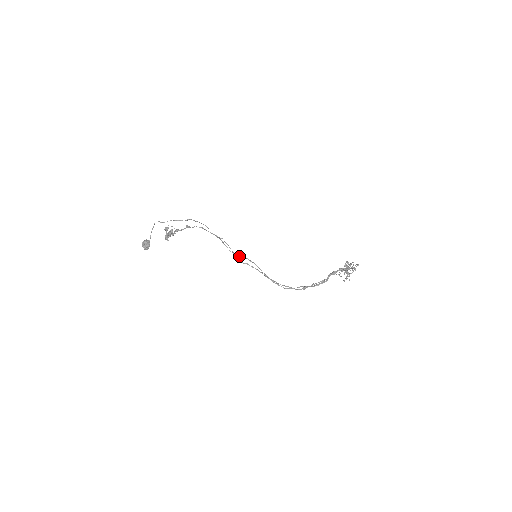
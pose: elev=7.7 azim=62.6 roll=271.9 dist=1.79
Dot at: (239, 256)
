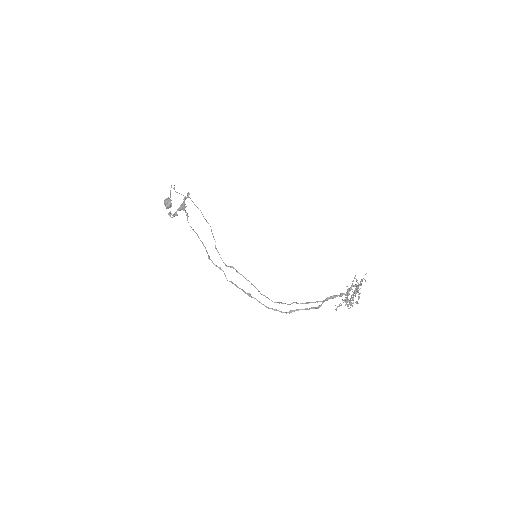
Dot at: occluded
